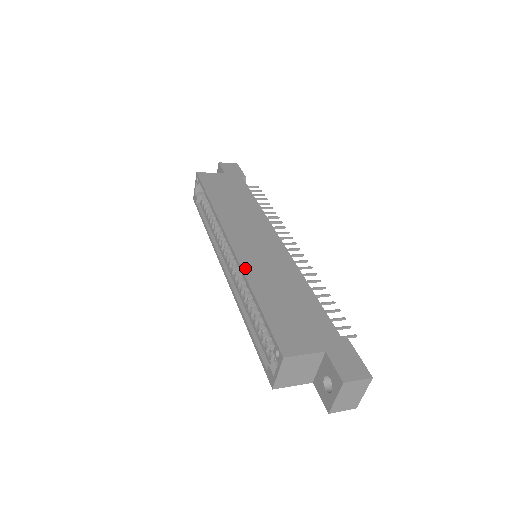
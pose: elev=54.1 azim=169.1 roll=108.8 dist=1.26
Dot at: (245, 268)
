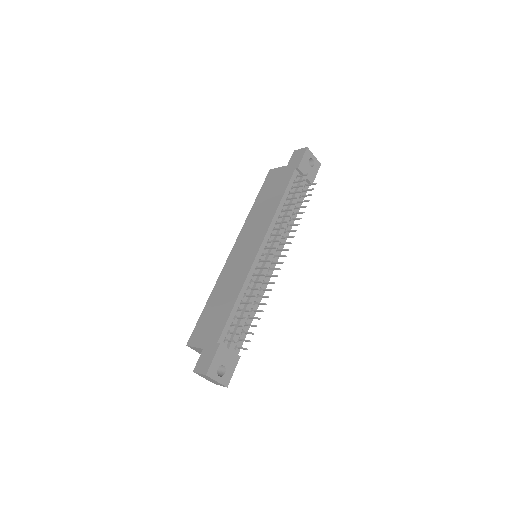
Dot at: (221, 274)
